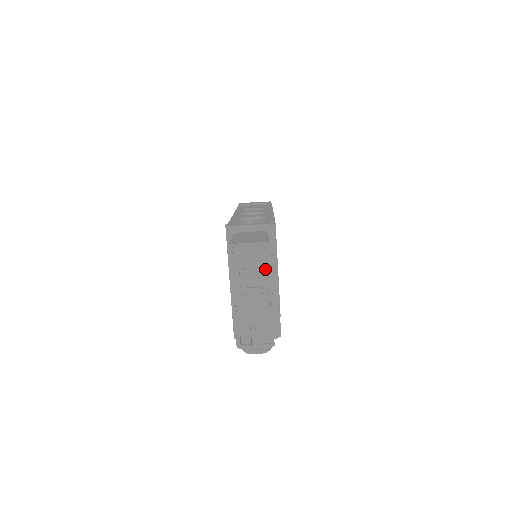
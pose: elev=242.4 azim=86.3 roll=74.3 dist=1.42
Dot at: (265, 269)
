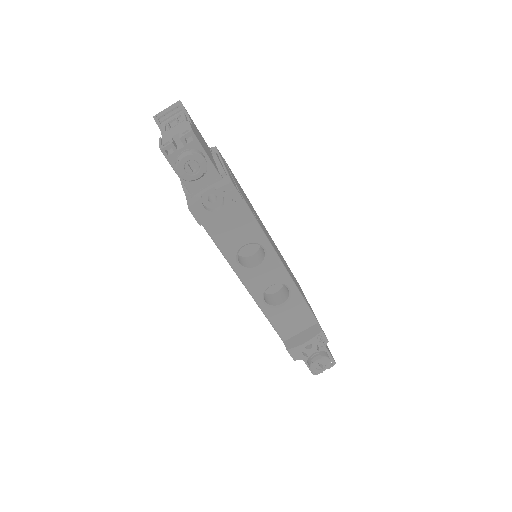
Dot at: (183, 116)
